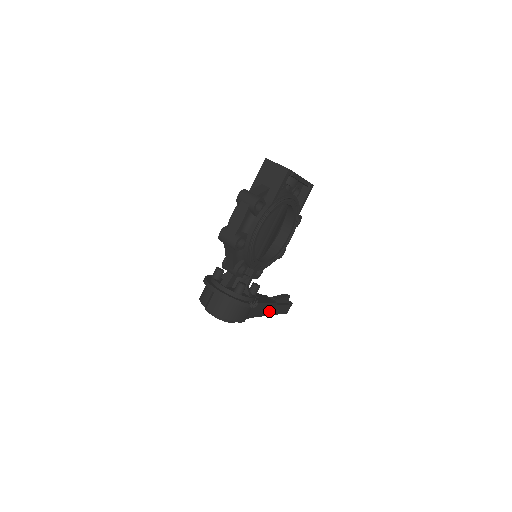
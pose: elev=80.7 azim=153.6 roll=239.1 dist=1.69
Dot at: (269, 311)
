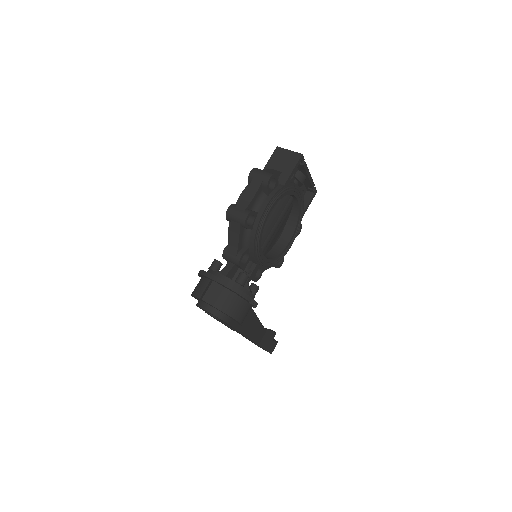
Dot at: (258, 337)
